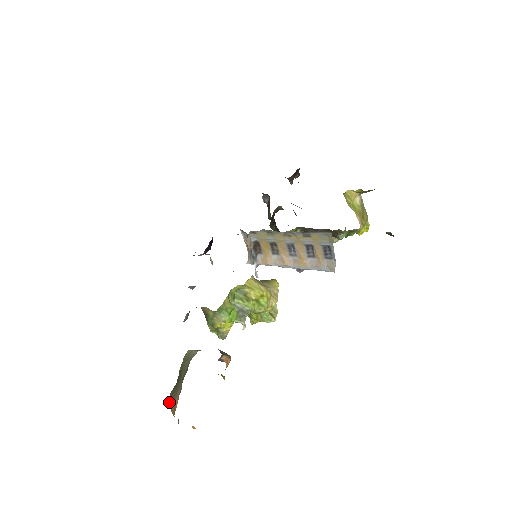
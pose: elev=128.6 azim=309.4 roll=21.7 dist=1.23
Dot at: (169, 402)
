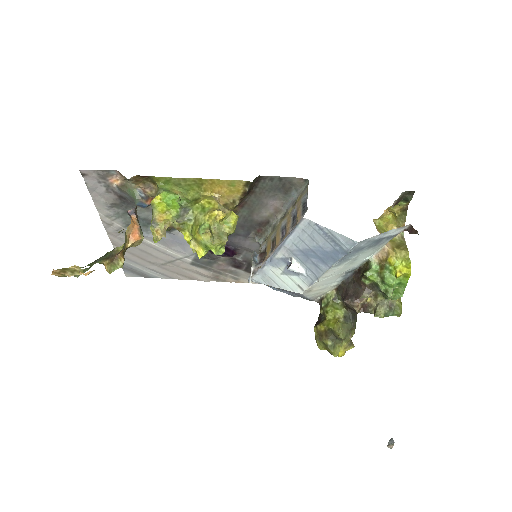
Dot at: occluded
